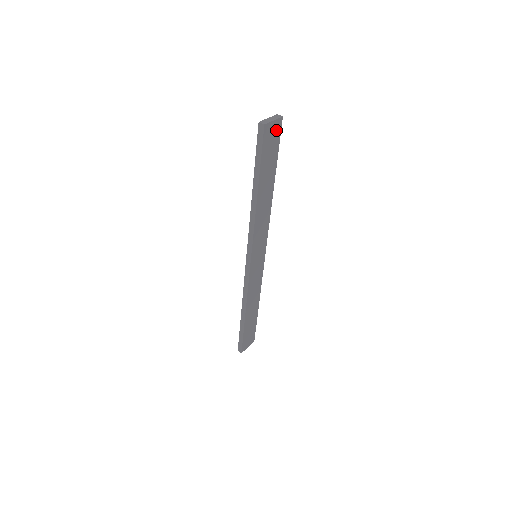
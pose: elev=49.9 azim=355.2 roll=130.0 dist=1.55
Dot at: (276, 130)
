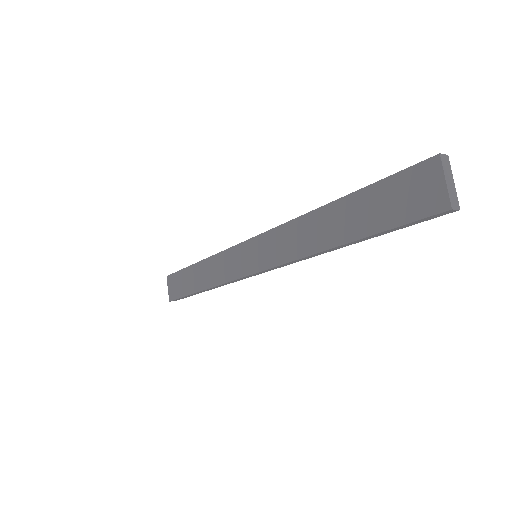
Dot at: occluded
